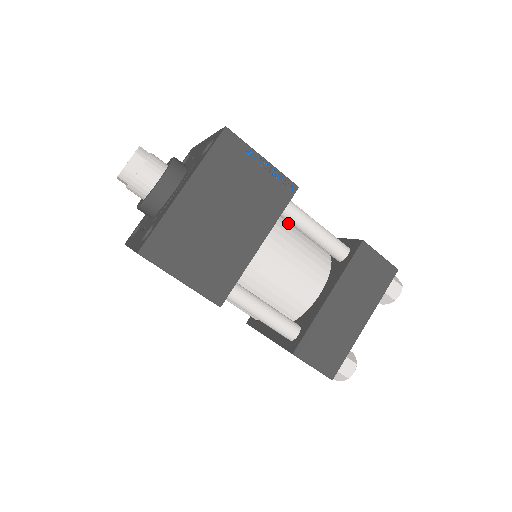
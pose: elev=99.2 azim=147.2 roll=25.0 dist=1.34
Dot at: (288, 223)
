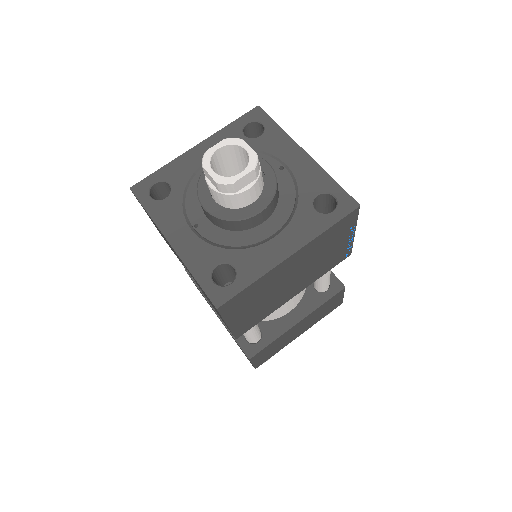
Dot at: occluded
